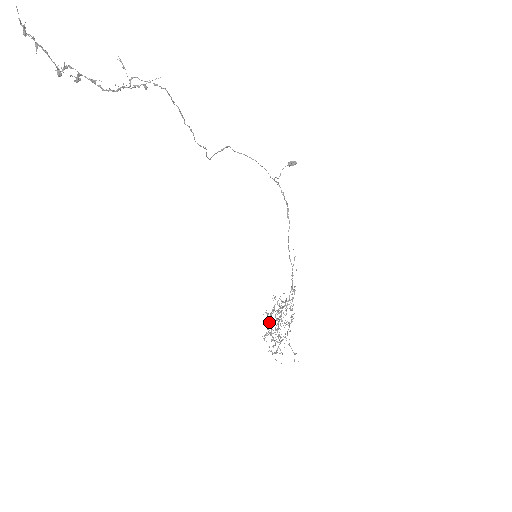
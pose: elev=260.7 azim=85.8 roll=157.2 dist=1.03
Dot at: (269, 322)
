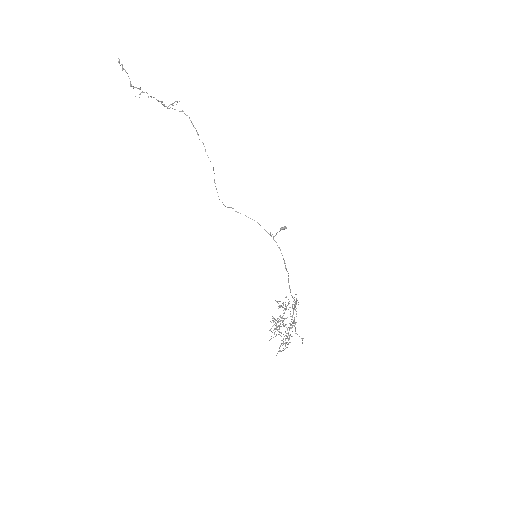
Dot at: (274, 324)
